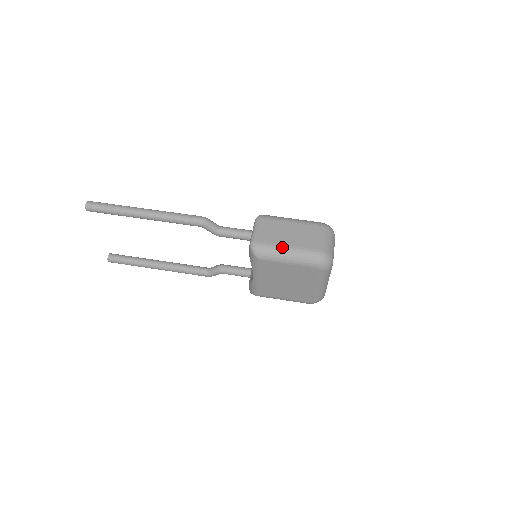
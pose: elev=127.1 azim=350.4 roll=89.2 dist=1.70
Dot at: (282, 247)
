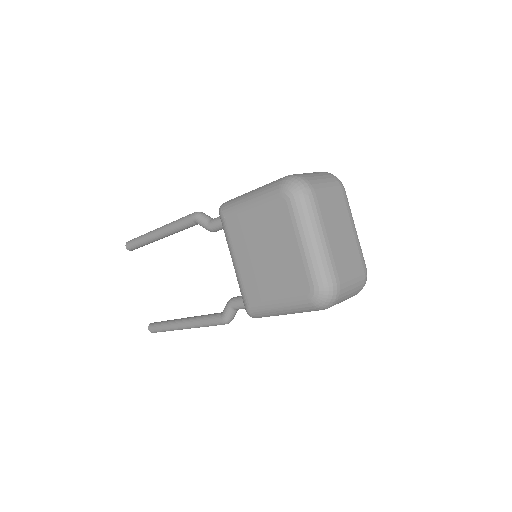
Dot at: (249, 192)
